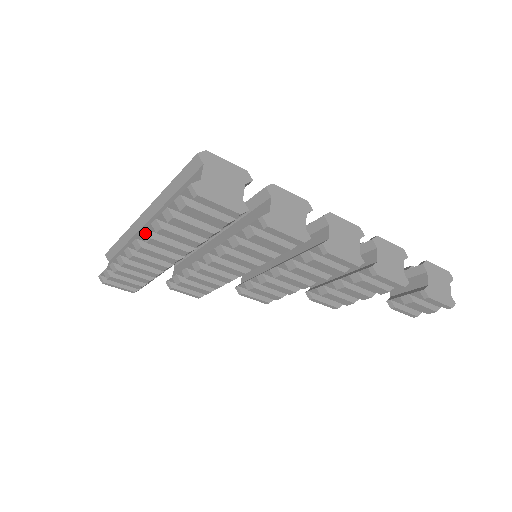
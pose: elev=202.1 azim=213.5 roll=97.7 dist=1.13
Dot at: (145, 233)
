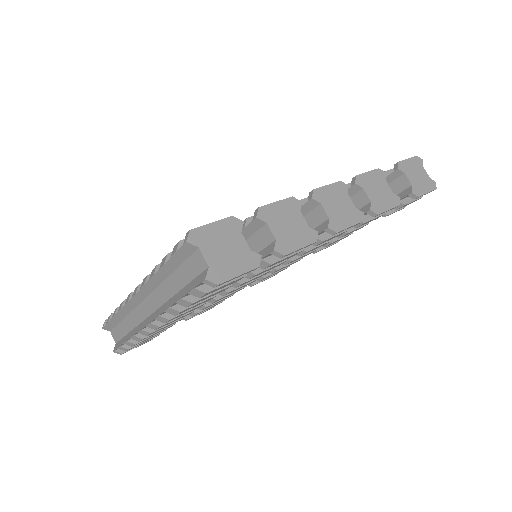
Dot at: (160, 318)
